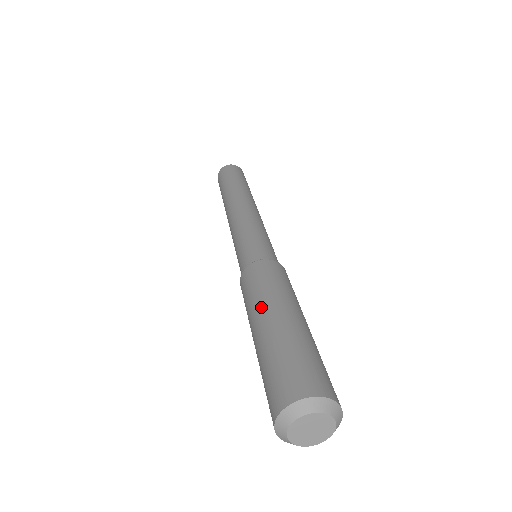
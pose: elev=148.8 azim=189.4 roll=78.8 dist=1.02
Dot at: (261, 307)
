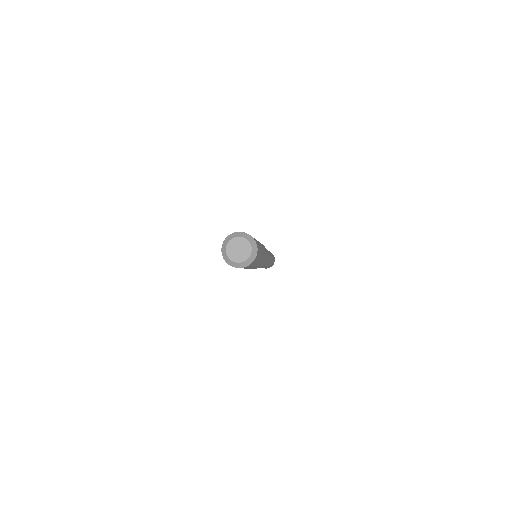
Dot at: occluded
